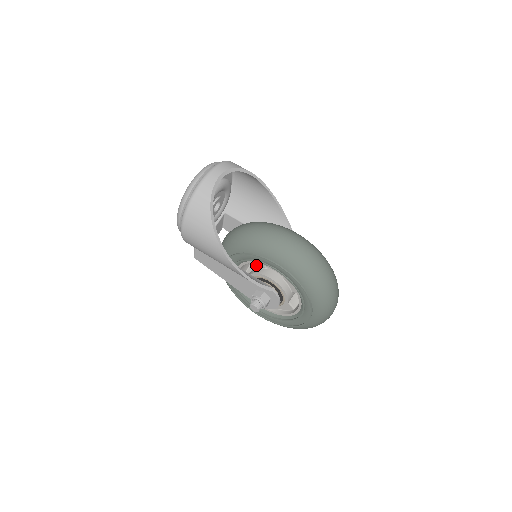
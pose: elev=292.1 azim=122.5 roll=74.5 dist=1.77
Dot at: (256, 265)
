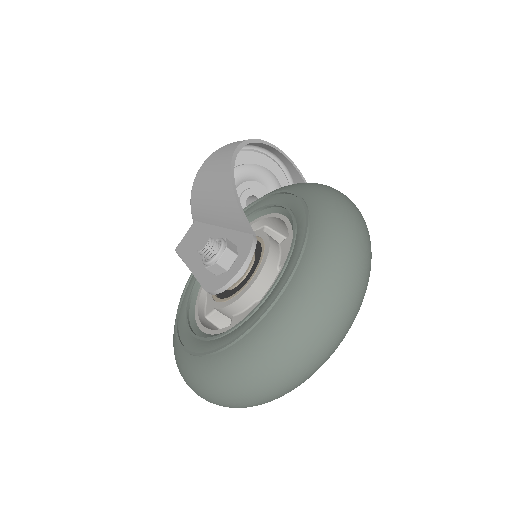
Dot at: occluded
